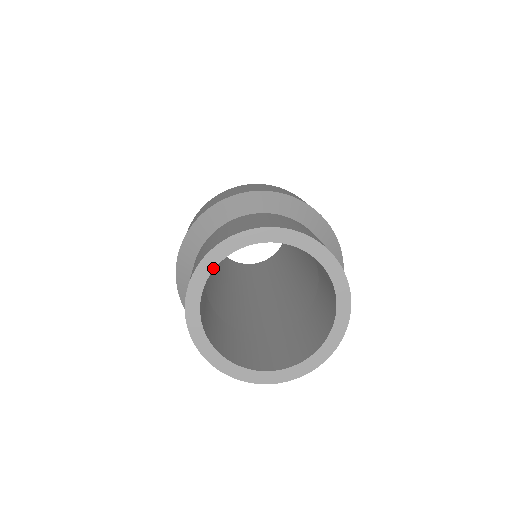
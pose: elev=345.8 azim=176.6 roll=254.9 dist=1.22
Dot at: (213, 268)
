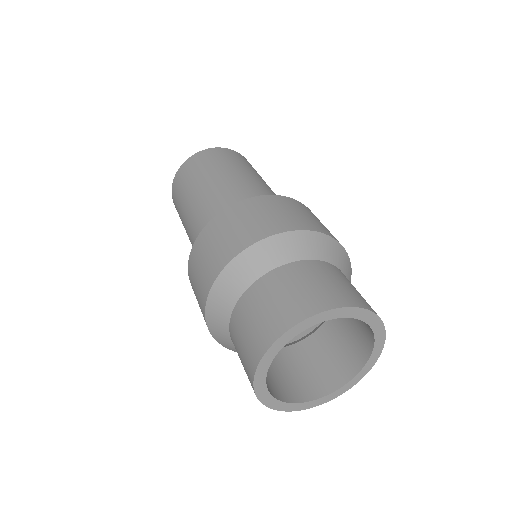
Dot at: (268, 392)
